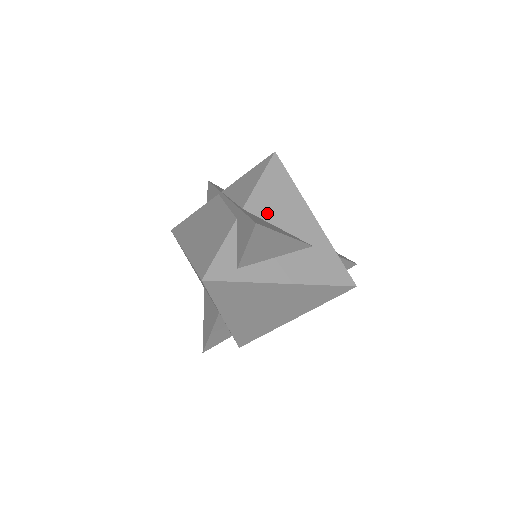
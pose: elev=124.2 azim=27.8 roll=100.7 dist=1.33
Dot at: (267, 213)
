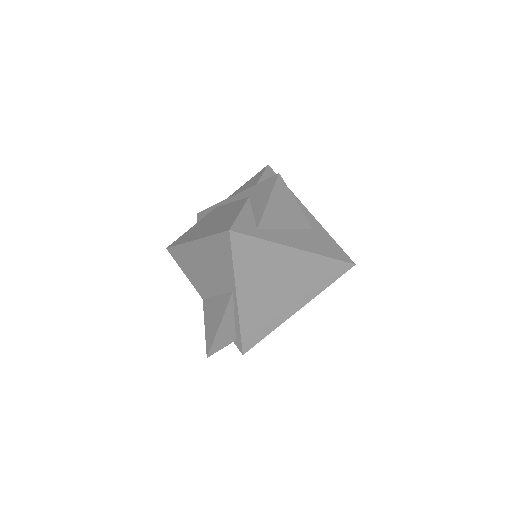
Dot at: occluded
